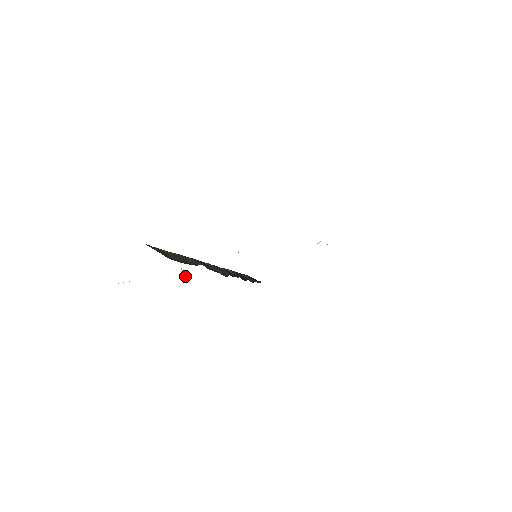
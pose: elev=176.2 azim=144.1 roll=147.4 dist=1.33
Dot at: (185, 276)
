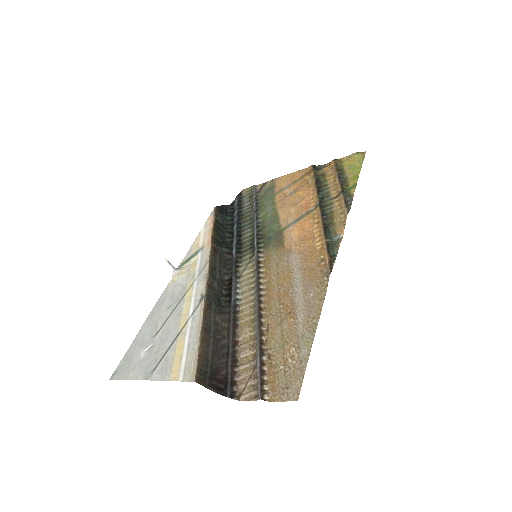
Dot at: (171, 265)
